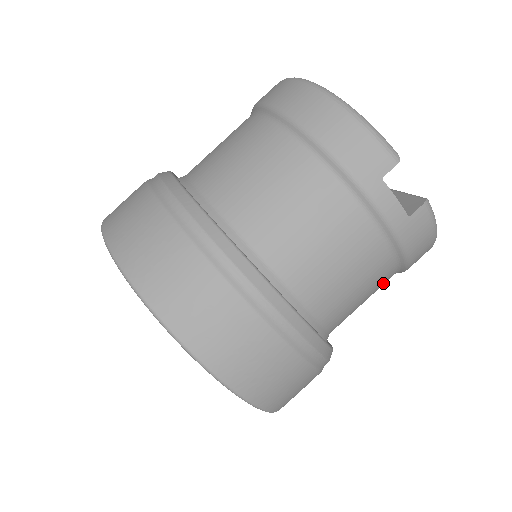
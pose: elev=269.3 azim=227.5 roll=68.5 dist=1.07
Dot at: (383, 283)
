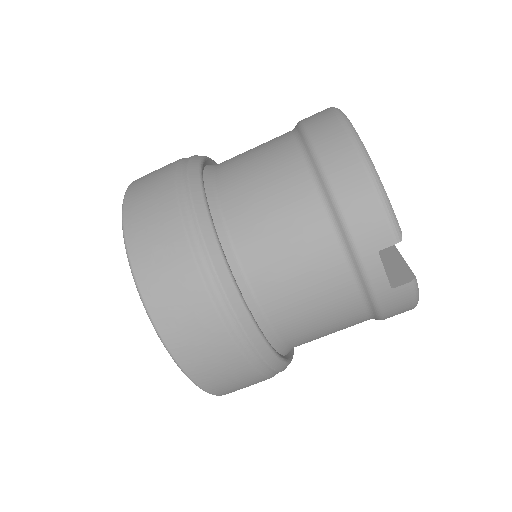
Dot at: (355, 324)
